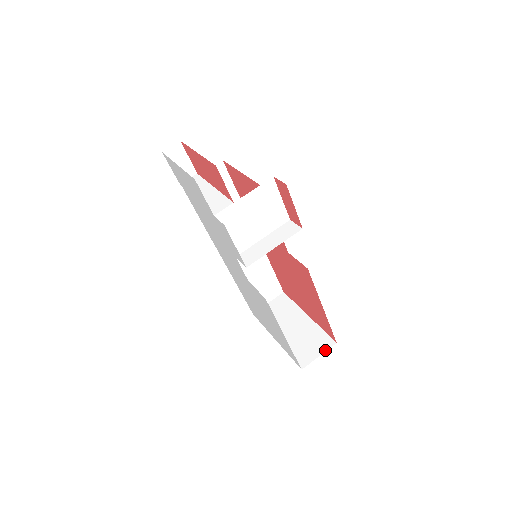
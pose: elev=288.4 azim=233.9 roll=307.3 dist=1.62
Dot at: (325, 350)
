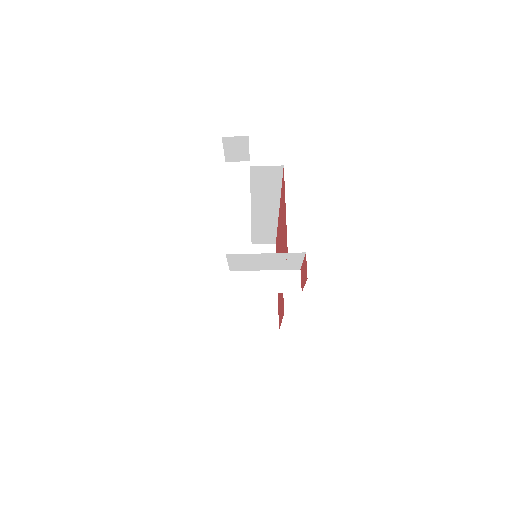
Dot at: (266, 330)
